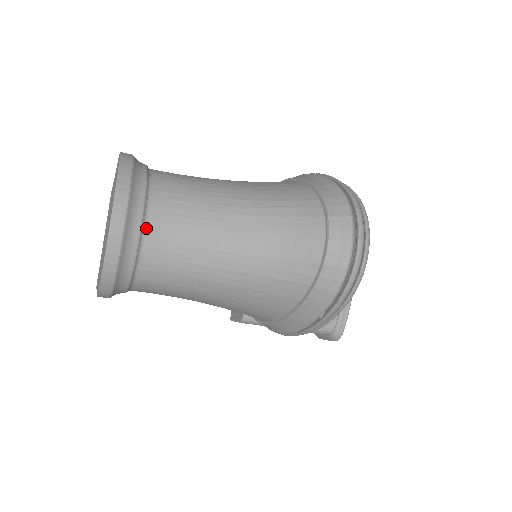
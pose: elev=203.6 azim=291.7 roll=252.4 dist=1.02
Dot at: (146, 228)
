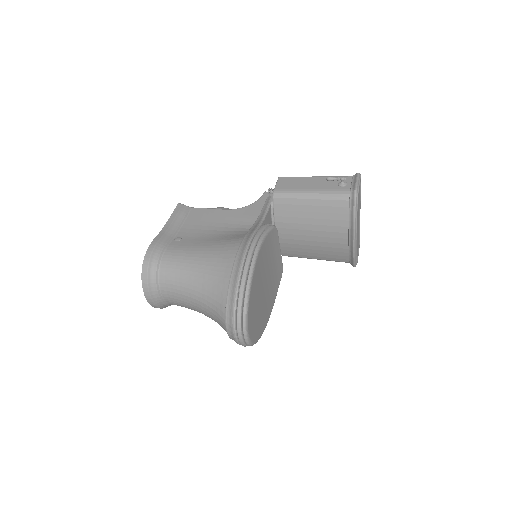
Dot at: (164, 298)
